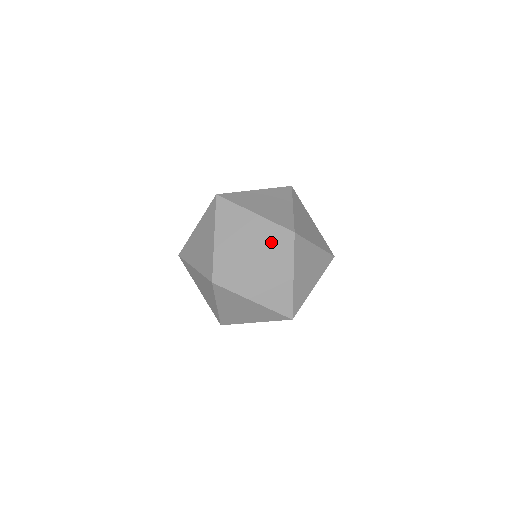
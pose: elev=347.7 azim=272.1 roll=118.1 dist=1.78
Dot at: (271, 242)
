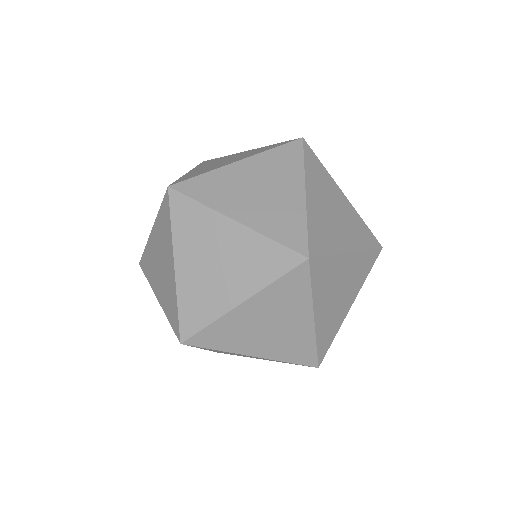
Dot at: (268, 149)
